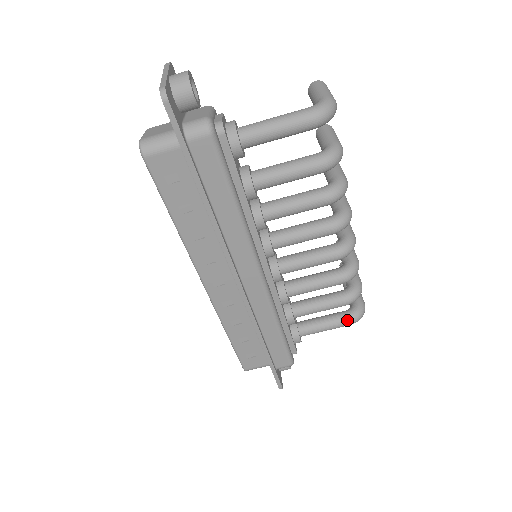
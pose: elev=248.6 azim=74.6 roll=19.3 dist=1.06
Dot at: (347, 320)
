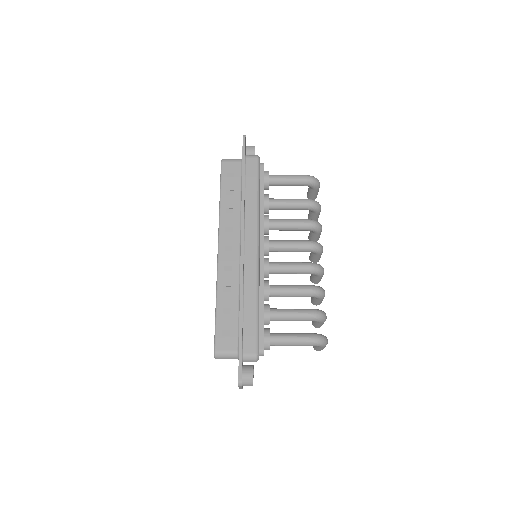
Dot at: (311, 335)
